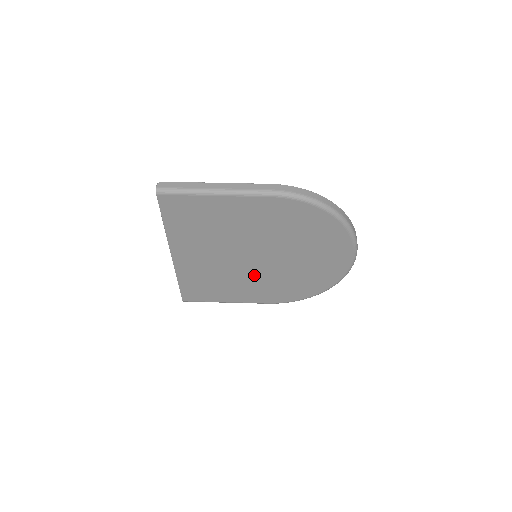
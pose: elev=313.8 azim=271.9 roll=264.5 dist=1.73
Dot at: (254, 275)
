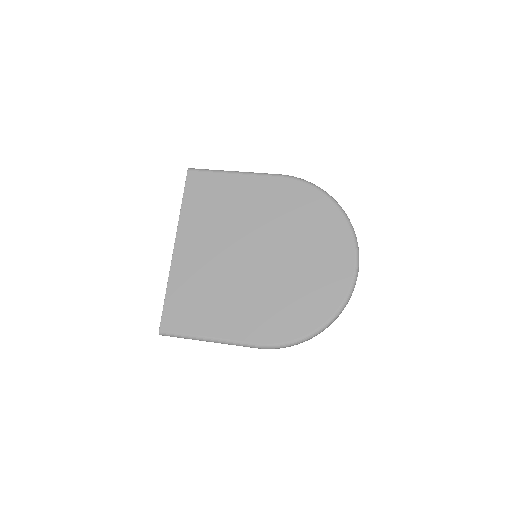
Dot at: (249, 285)
